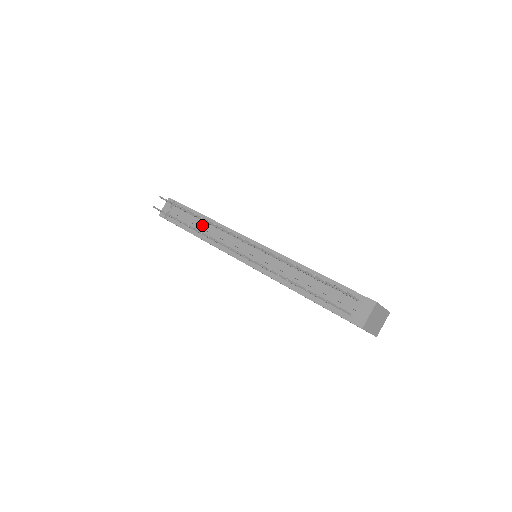
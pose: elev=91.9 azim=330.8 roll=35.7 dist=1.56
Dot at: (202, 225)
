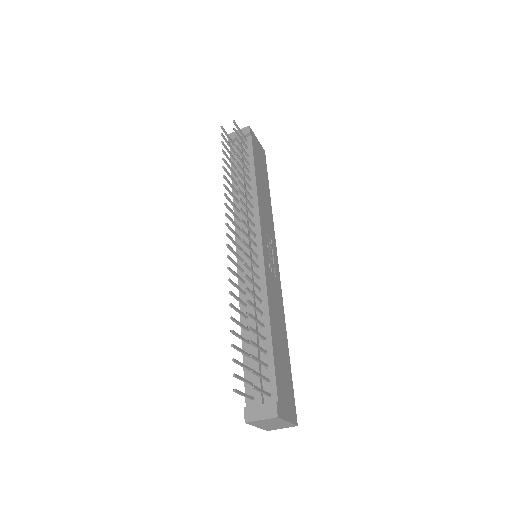
Dot at: occluded
